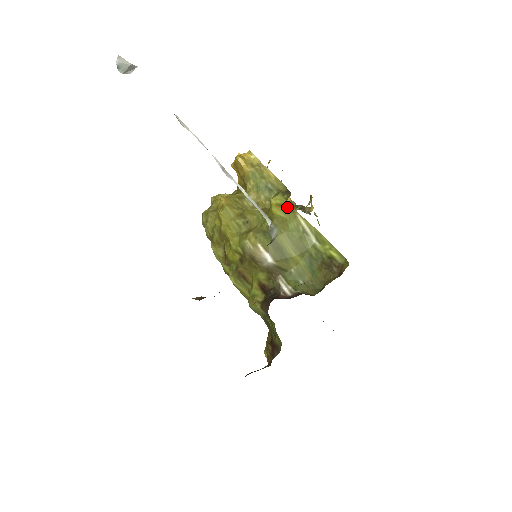
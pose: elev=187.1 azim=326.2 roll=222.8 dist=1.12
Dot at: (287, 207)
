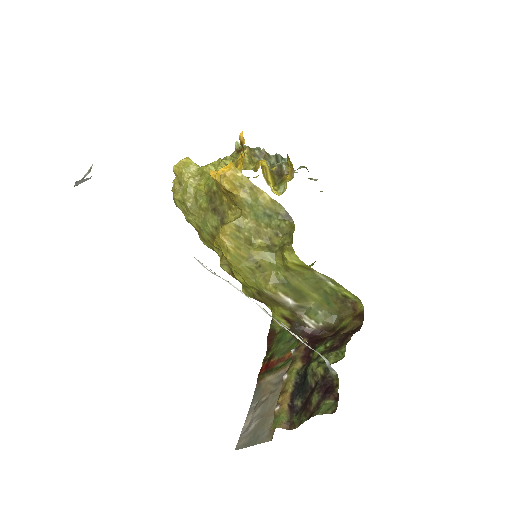
Dot at: (305, 267)
